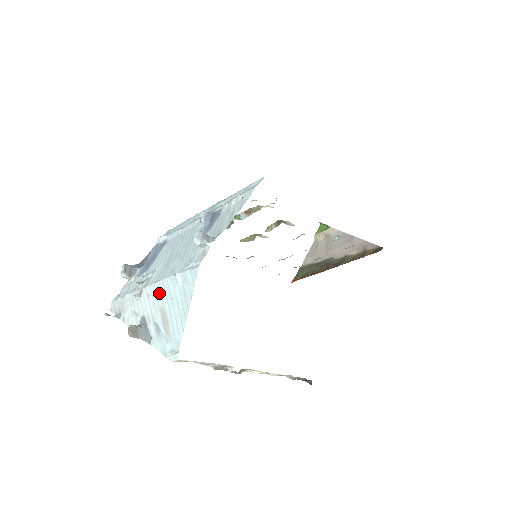
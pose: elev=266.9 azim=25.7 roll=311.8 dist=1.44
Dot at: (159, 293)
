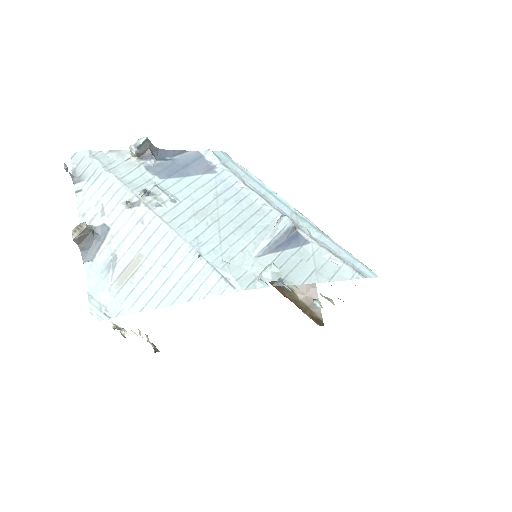
Dot at: (157, 239)
